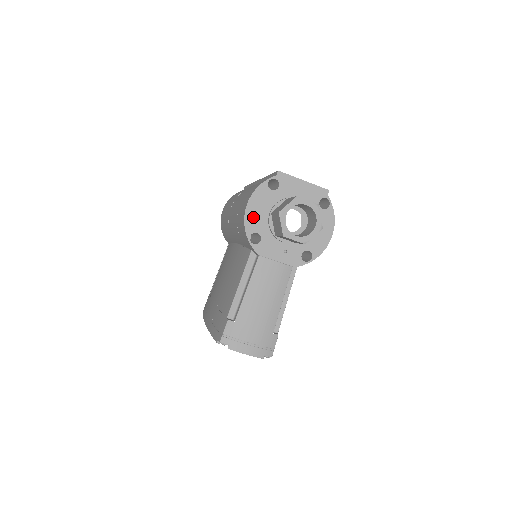
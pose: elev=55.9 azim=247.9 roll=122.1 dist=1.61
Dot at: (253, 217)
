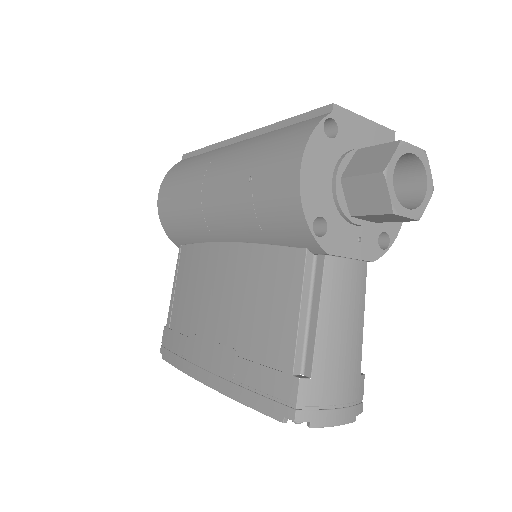
Dot at: (312, 190)
